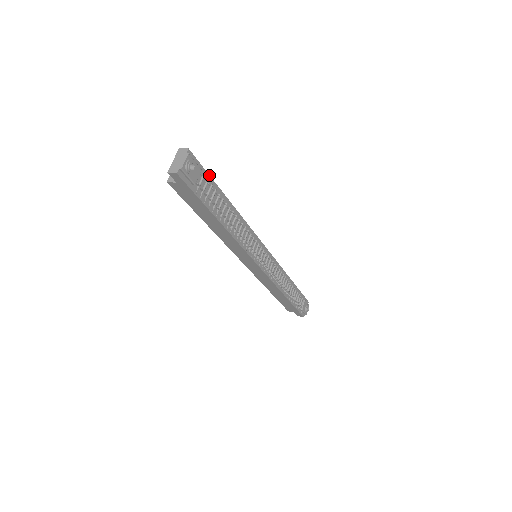
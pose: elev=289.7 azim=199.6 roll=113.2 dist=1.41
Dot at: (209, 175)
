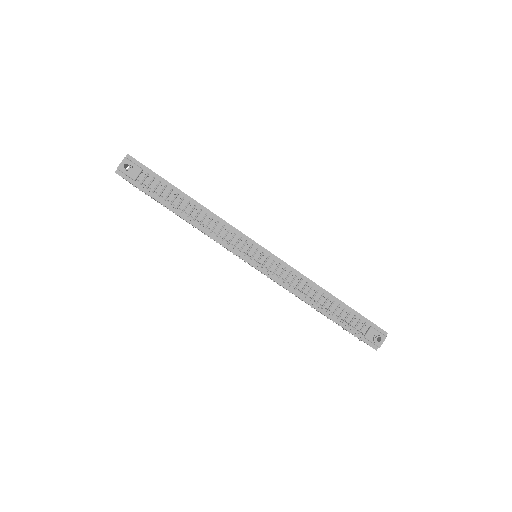
Dot at: (157, 174)
